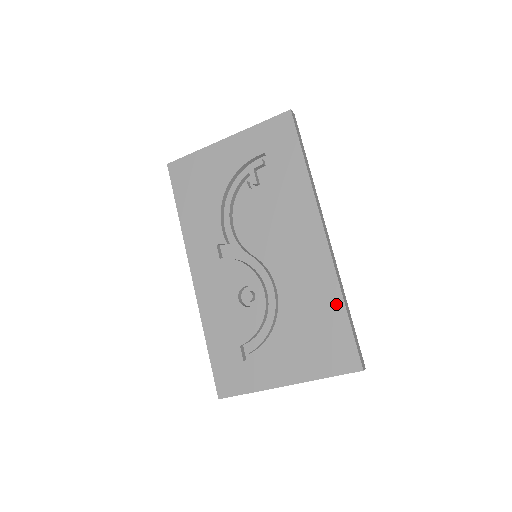
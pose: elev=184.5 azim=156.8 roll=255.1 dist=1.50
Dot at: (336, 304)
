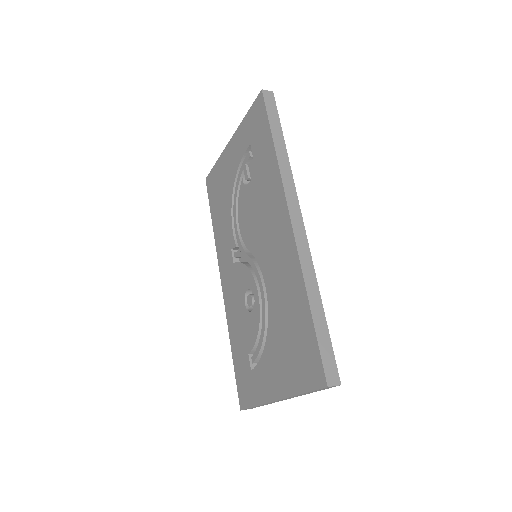
Dot at: (302, 303)
